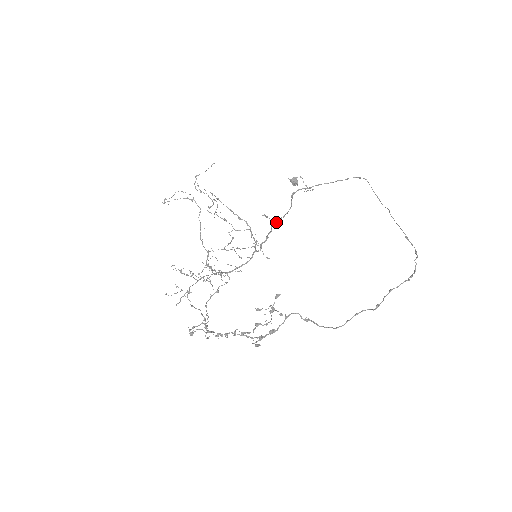
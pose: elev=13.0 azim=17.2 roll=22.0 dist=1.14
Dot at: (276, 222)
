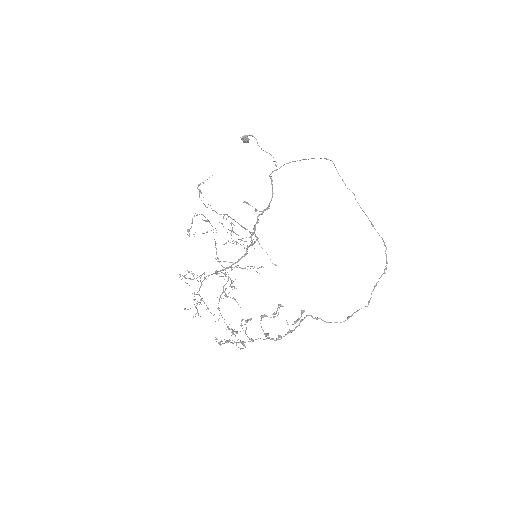
Dot at: (262, 213)
